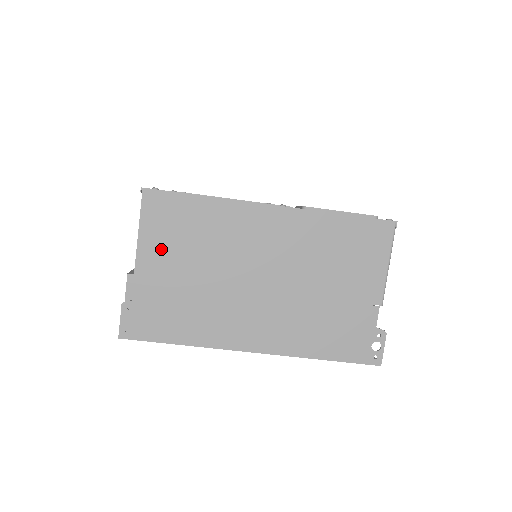
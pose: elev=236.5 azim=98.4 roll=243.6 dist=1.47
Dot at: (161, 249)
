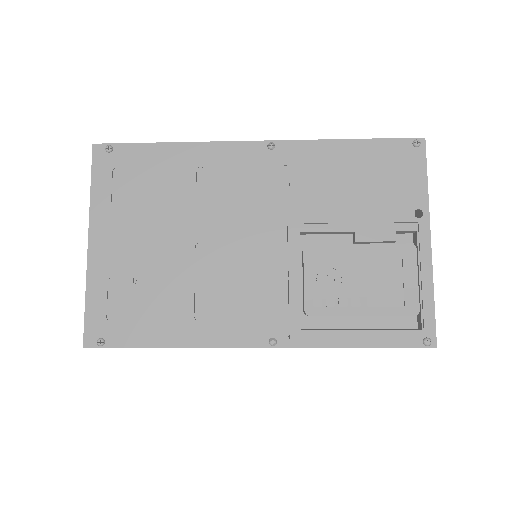
Dot at: occluded
